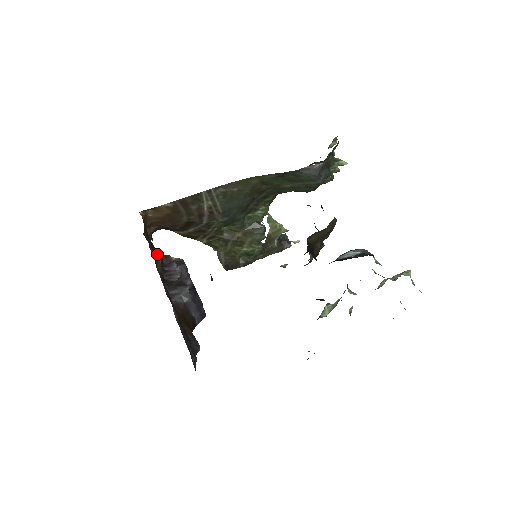
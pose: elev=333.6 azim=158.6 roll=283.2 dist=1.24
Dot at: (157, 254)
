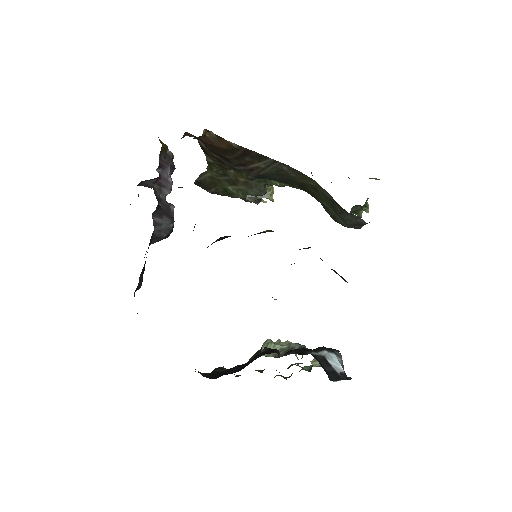
Dot at: (163, 146)
